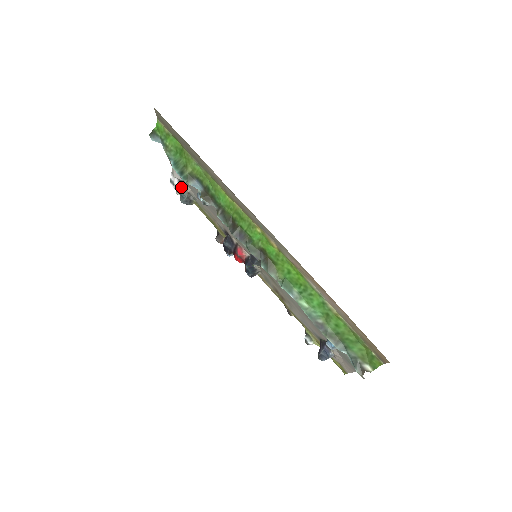
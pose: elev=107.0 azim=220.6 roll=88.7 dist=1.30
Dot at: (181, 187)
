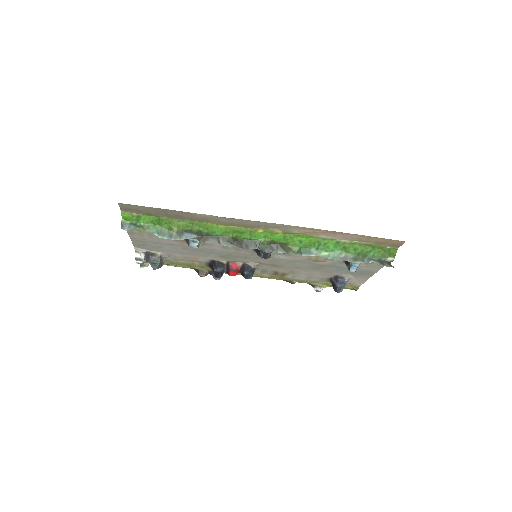
Dot at: (151, 257)
